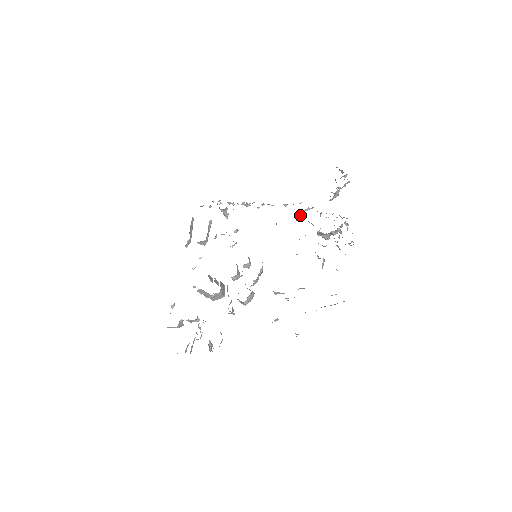
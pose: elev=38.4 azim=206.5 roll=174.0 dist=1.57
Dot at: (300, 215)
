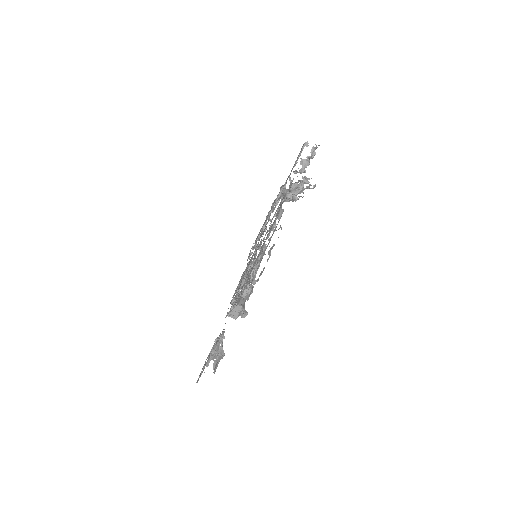
Dot at: (277, 199)
